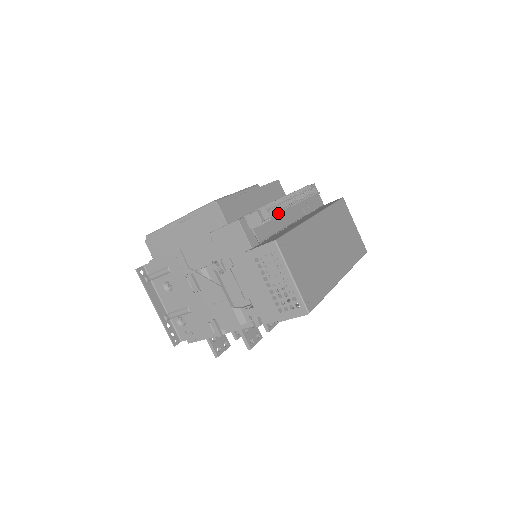
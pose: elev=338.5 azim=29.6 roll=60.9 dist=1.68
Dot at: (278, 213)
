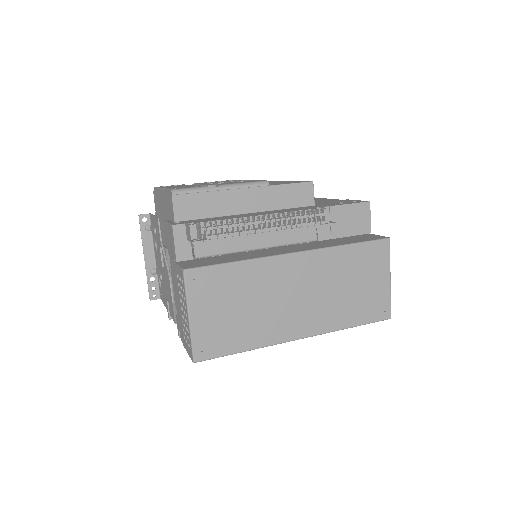
Dot at: (213, 238)
